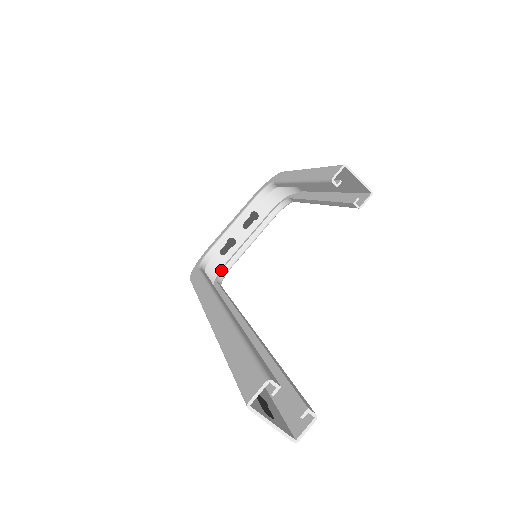
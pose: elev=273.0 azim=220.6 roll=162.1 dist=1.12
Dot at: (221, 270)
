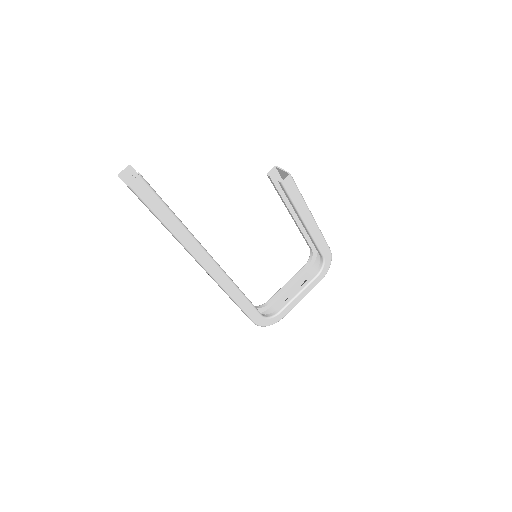
Dot at: (271, 313)
